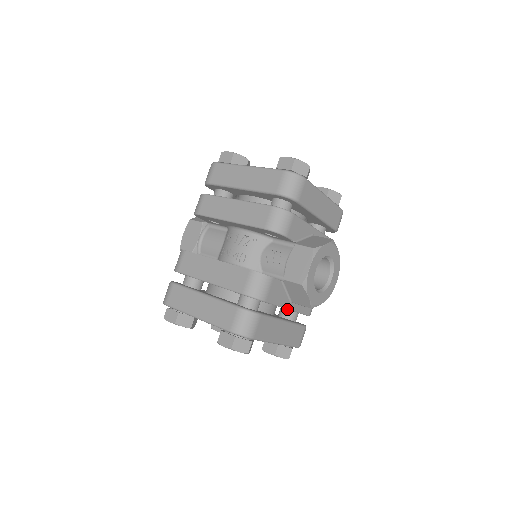
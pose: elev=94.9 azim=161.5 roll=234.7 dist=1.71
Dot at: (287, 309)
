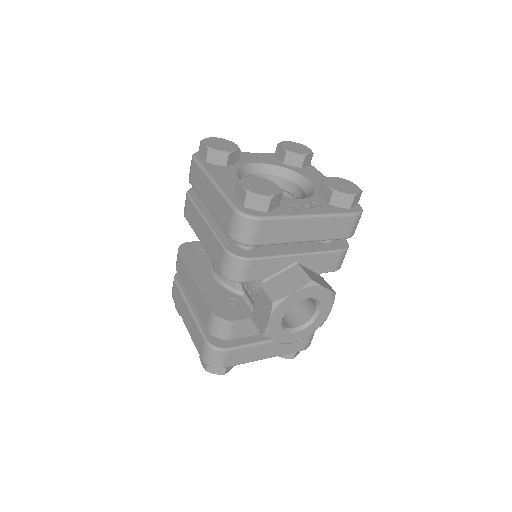
Dot at: occluded
